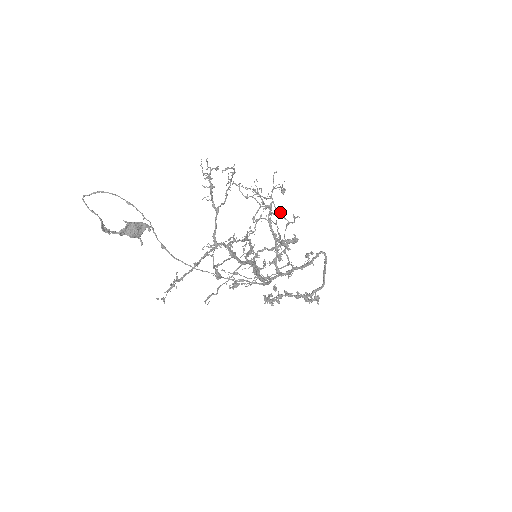
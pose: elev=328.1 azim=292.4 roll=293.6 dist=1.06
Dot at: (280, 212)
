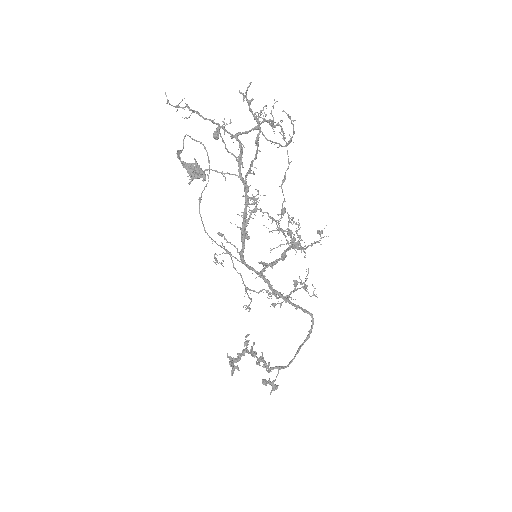
Dot at: occluded
